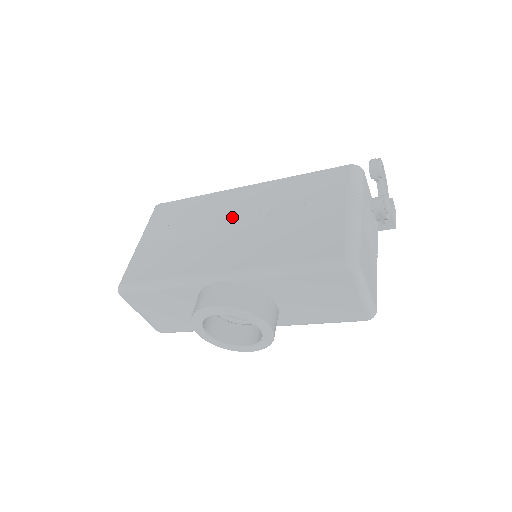
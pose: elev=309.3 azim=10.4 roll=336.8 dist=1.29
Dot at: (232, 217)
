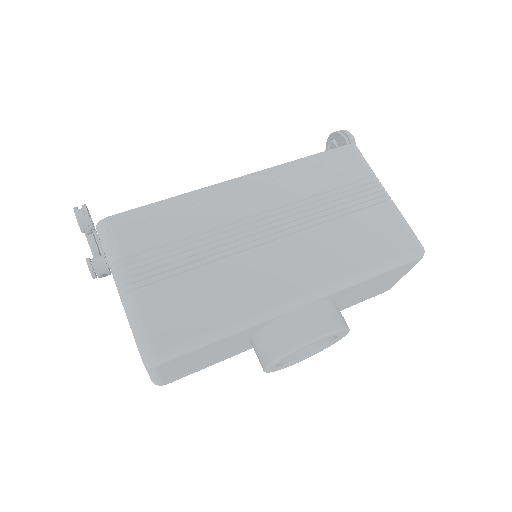
Dot at: (256, 222)
